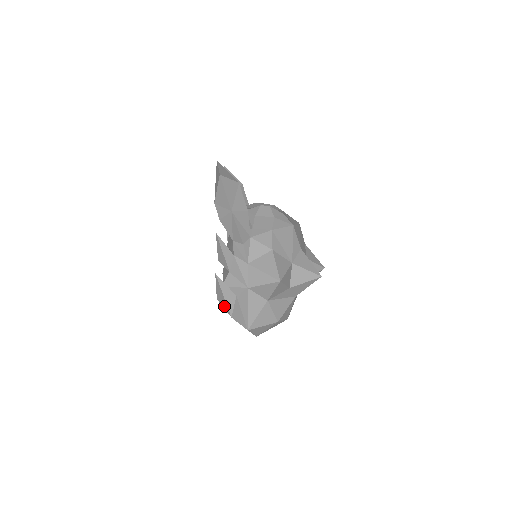
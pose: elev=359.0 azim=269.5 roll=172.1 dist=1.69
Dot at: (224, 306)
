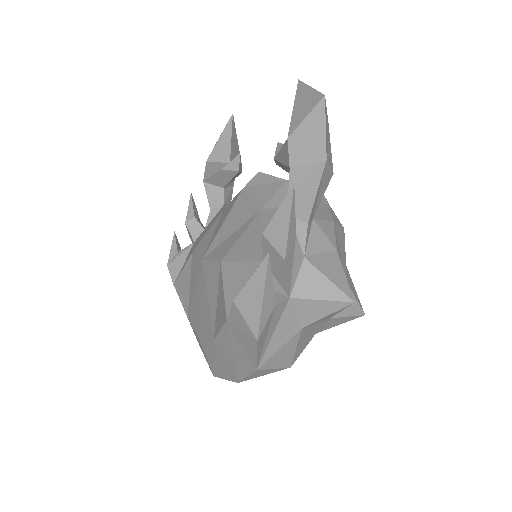
Dot at: (249, 316)
